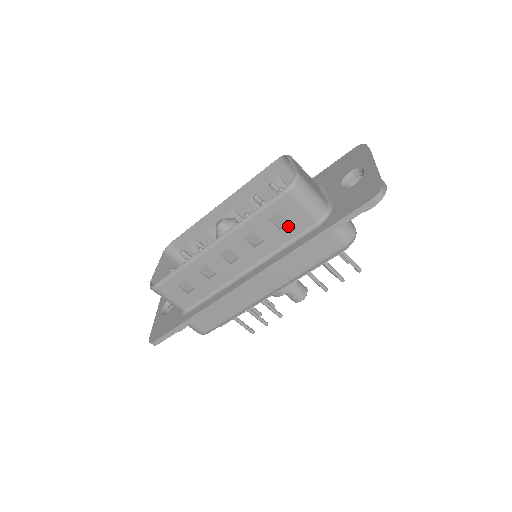
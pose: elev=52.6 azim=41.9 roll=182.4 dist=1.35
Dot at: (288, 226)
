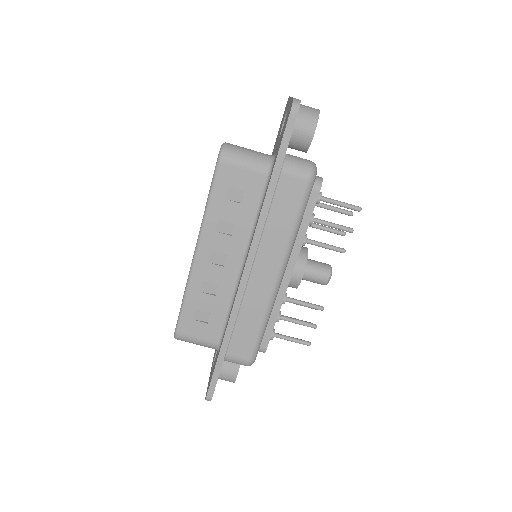
Dot at: (245, 195)
